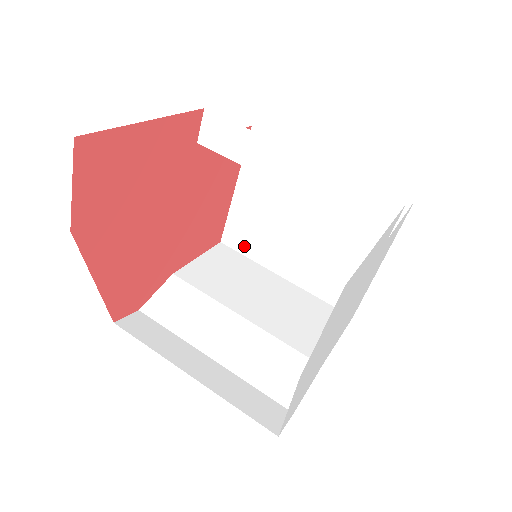
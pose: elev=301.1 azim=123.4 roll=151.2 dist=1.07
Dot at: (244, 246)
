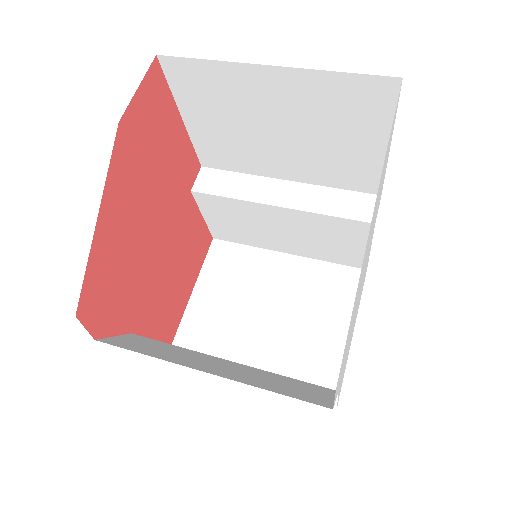
Dot at: occluded
